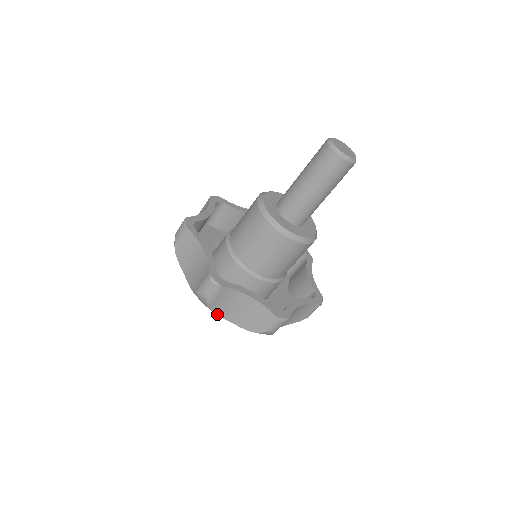
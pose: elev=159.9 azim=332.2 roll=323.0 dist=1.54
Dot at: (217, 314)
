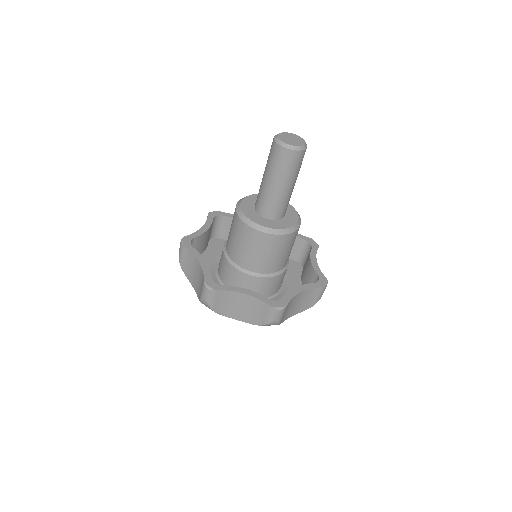
Dot at: (188, 278)
